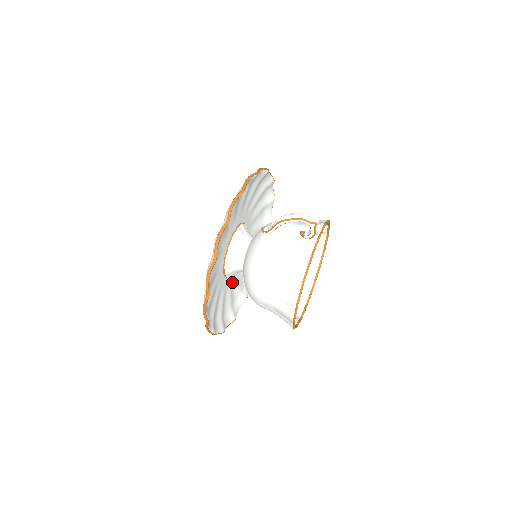
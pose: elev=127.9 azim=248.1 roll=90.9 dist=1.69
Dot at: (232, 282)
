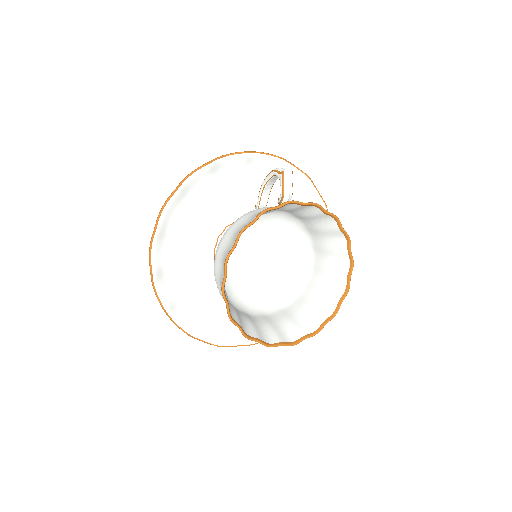
Dot at: occluded
